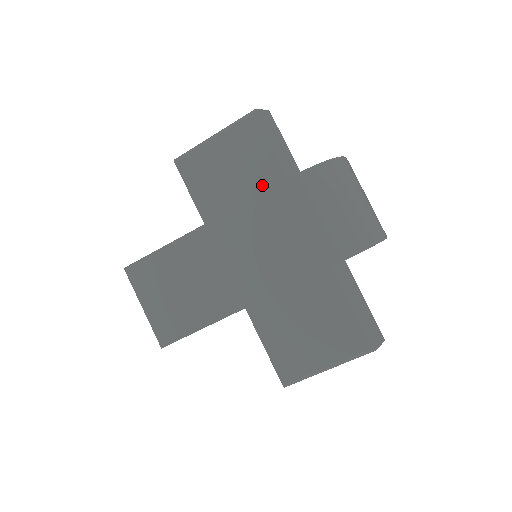
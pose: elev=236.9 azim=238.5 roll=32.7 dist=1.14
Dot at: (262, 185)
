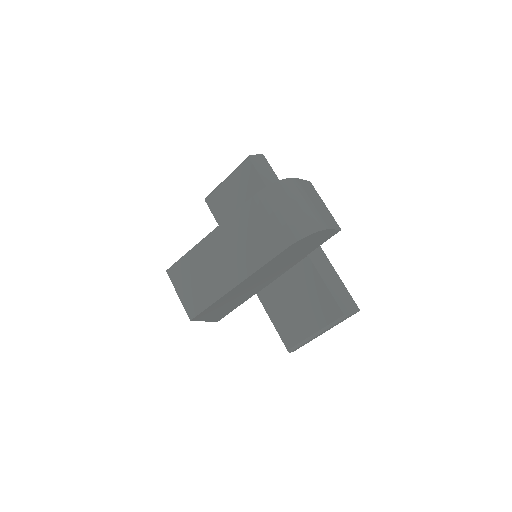
Dot at: occluded
